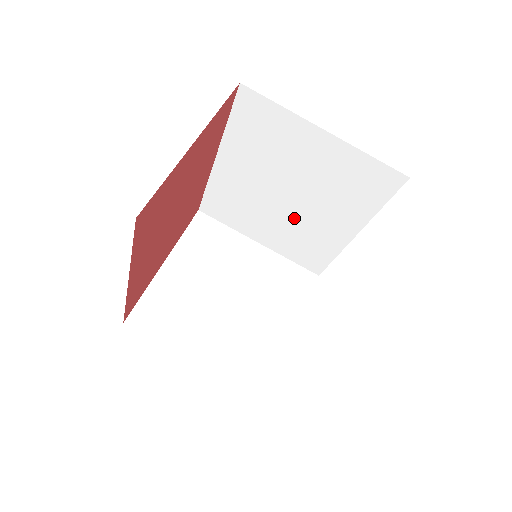
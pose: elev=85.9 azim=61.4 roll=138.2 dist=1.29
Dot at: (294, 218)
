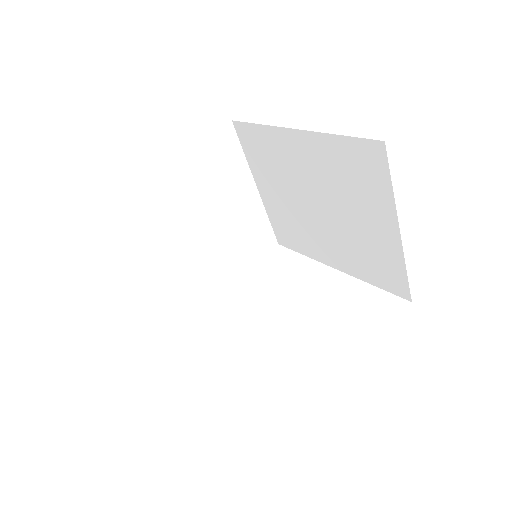
Dot at: (305, 216)
